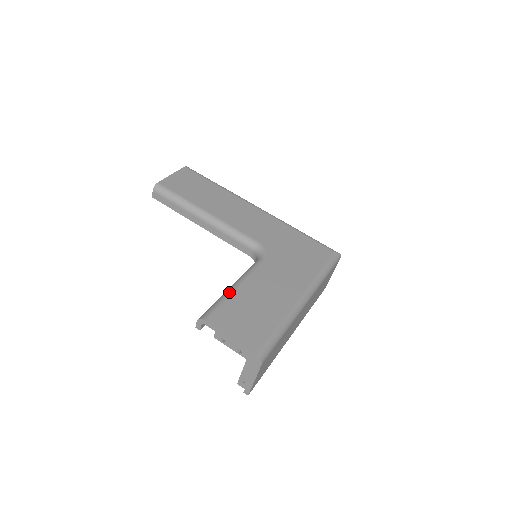
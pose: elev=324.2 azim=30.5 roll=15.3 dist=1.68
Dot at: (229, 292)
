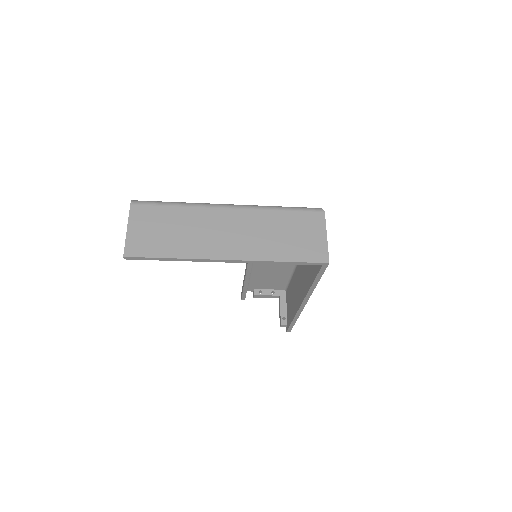
Dot at: occluded
